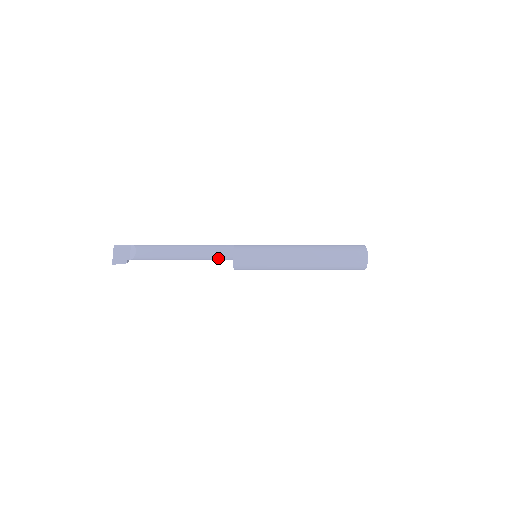
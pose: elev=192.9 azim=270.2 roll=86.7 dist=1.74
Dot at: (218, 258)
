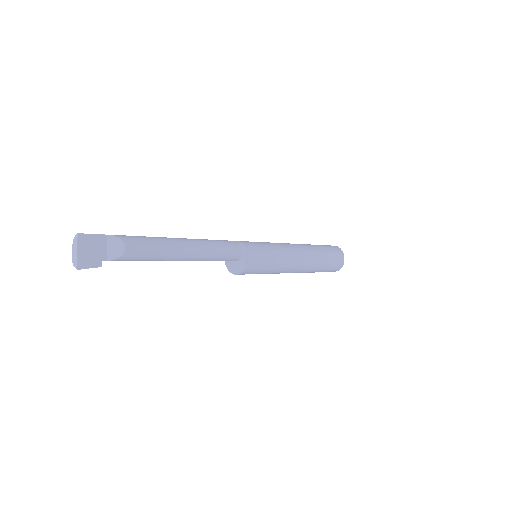
Dot at: (224, 259)
